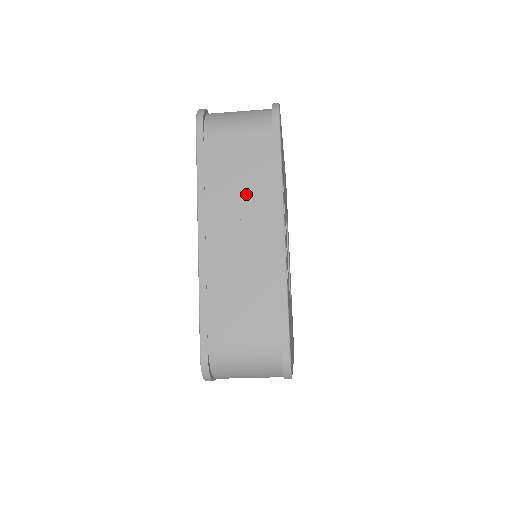
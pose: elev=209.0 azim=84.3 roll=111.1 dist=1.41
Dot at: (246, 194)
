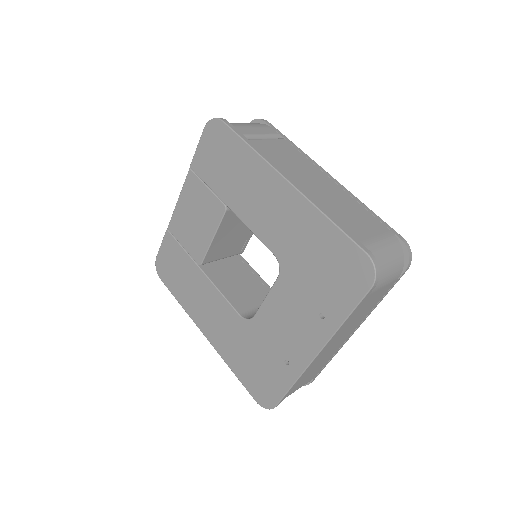
Dot at: (357, 321)
